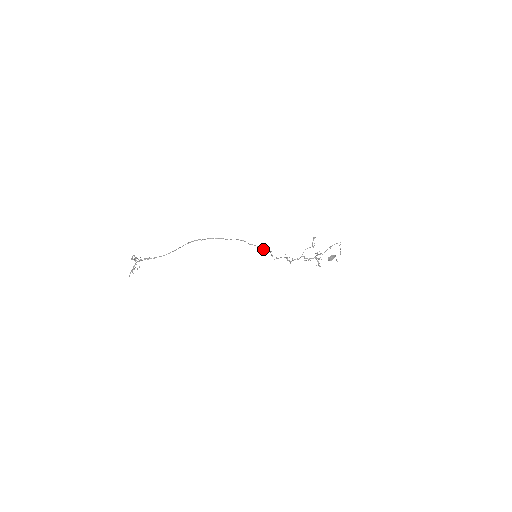
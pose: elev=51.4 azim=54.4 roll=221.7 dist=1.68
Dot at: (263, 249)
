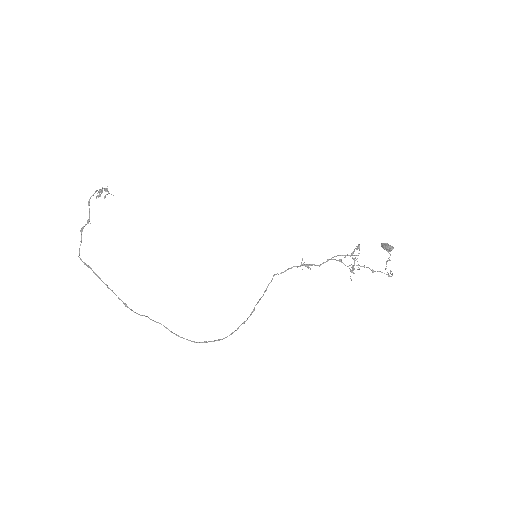
Dot at: (229, 335)
